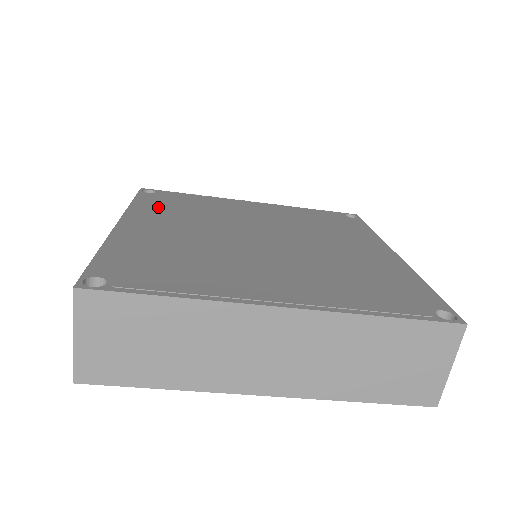
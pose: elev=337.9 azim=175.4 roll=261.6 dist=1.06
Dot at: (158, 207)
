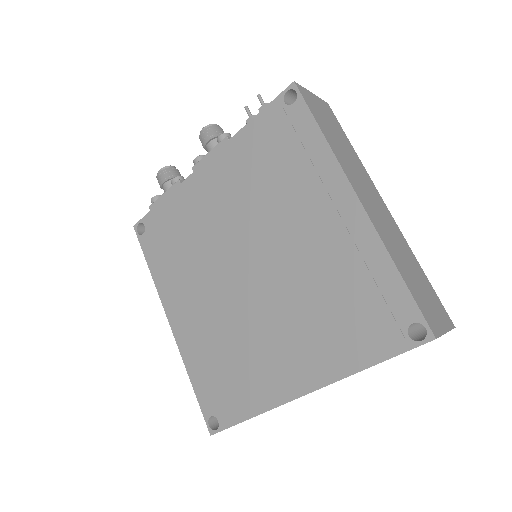
Dot at: (166, 266)
